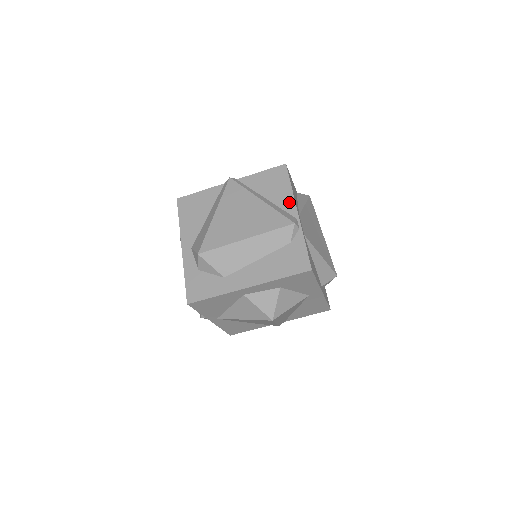
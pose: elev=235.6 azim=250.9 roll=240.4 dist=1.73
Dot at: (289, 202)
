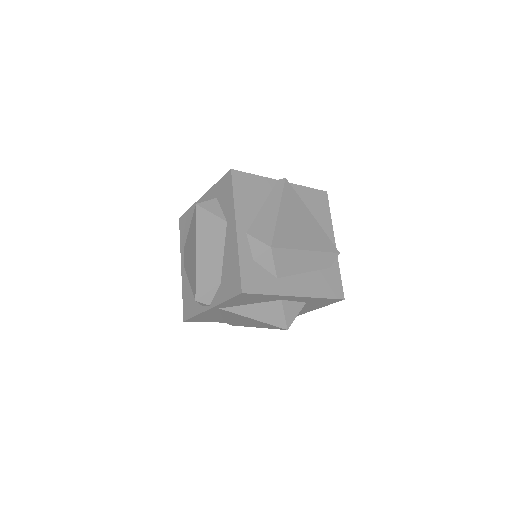
Dot at: (329, 229)
